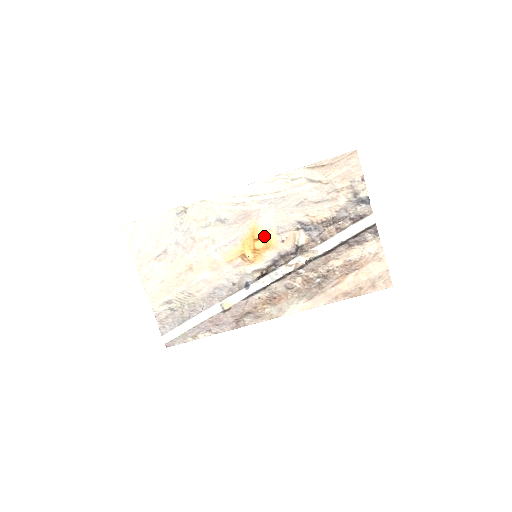
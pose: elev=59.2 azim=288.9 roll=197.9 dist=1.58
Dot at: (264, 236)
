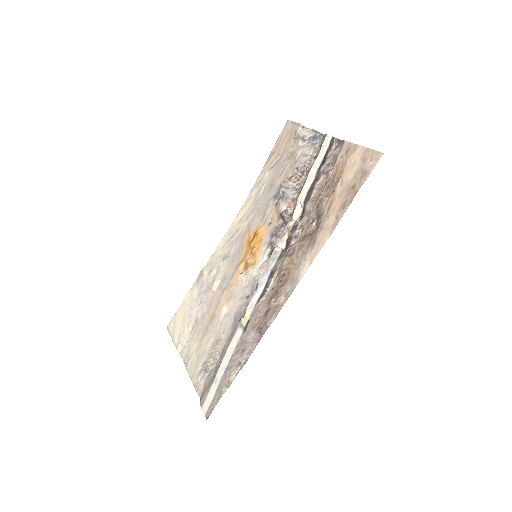
Dot at: (255, 234)
